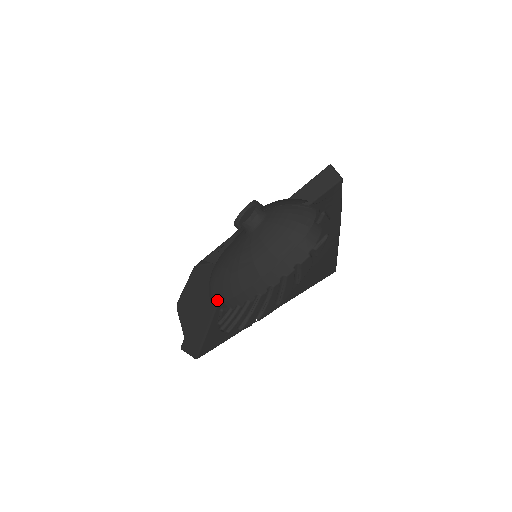
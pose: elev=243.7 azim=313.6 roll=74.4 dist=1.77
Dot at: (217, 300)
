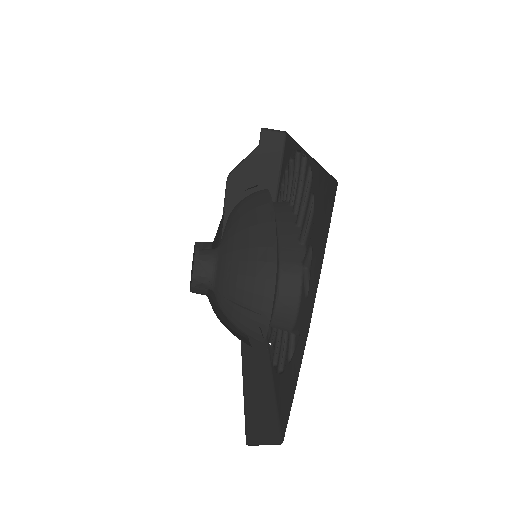
Dot at: occluded
